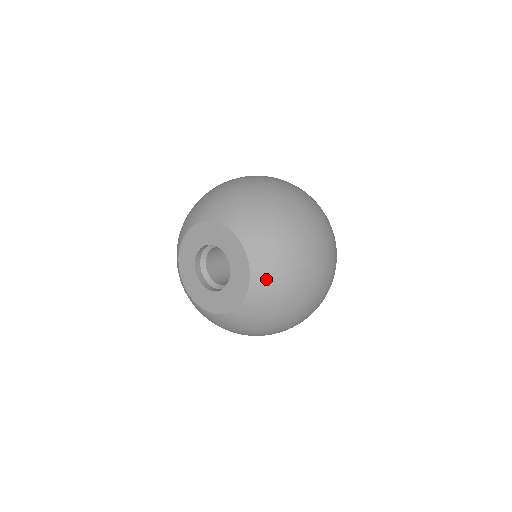
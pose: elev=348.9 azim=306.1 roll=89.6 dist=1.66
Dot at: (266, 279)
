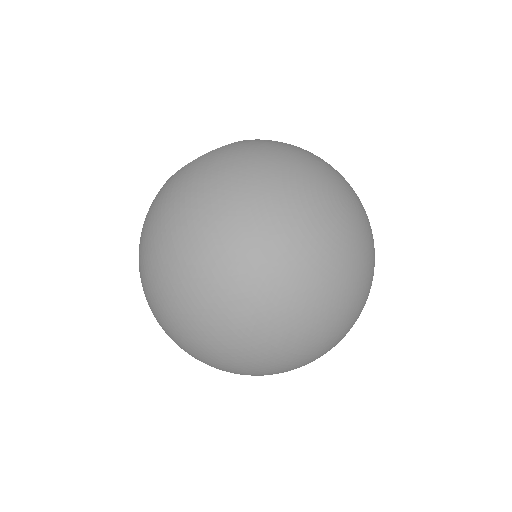
Dot at: (267, 141)
